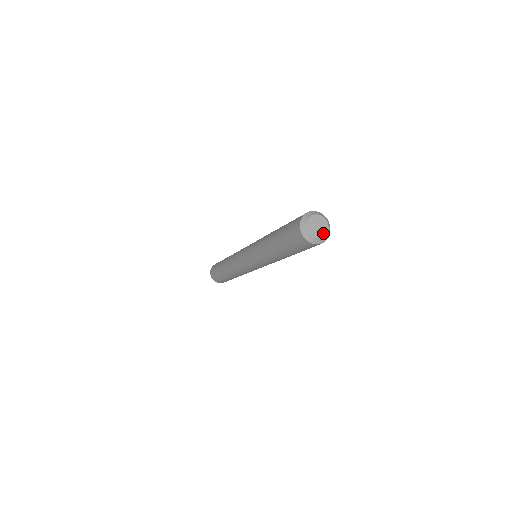
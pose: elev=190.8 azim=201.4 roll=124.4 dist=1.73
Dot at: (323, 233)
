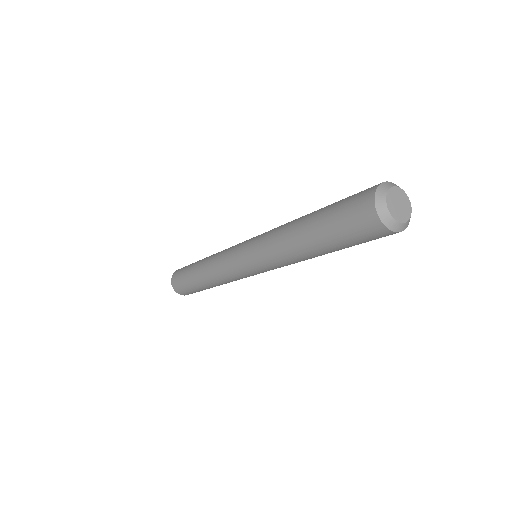
Dot at: (408, 209)
